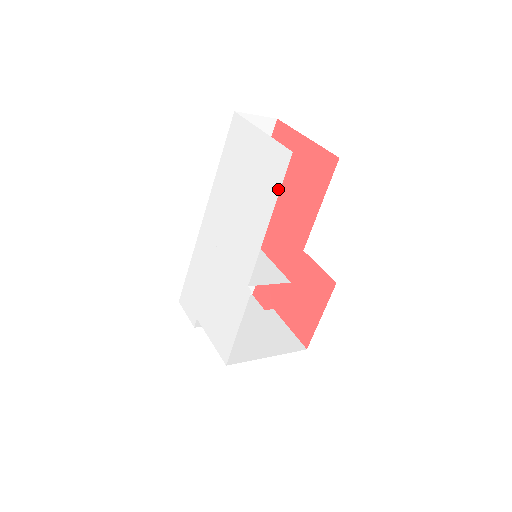
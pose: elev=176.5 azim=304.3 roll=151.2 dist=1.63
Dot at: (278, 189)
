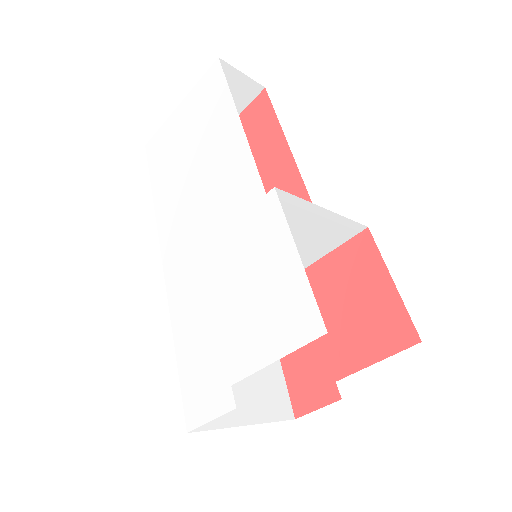
Dot at: (226, 89)
